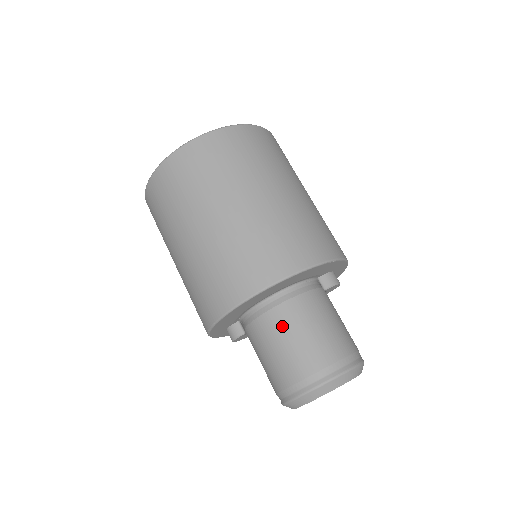
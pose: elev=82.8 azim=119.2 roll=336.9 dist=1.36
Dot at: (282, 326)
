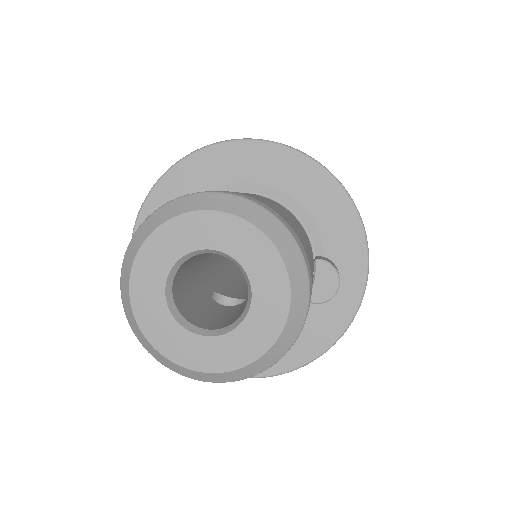
Dot at: occluded
